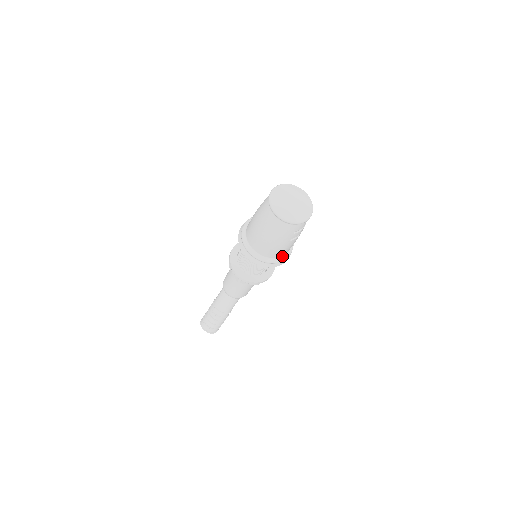
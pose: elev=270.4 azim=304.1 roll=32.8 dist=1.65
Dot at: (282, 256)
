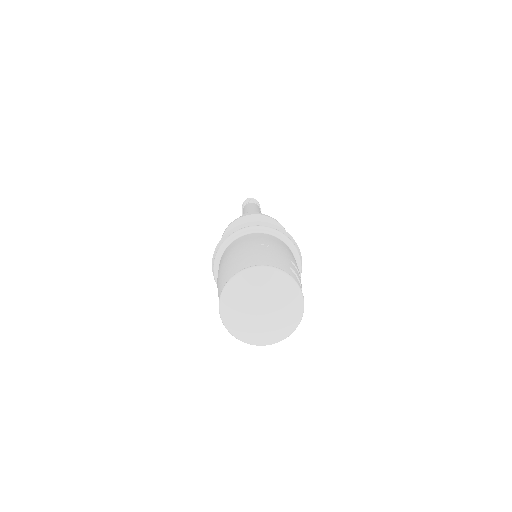
Dot at: occluded
